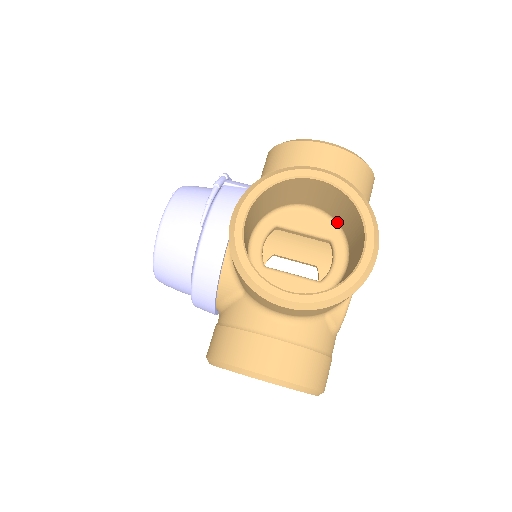
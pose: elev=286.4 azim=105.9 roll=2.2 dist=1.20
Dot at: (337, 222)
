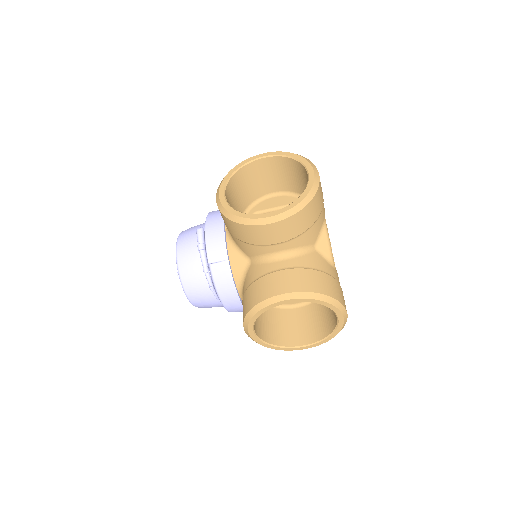
Dot at: occluded
